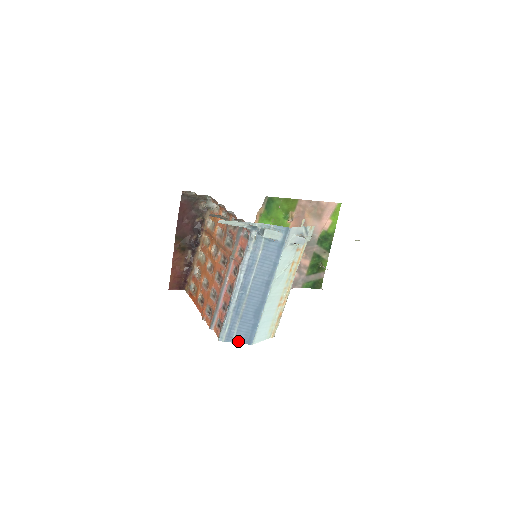
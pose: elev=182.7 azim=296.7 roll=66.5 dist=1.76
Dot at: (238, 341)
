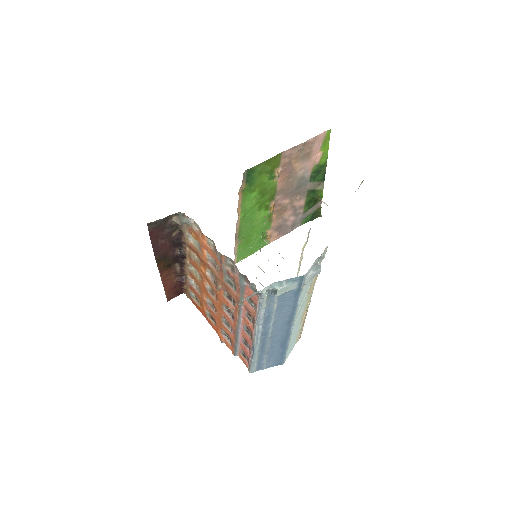
Dot at: (269, 366)
